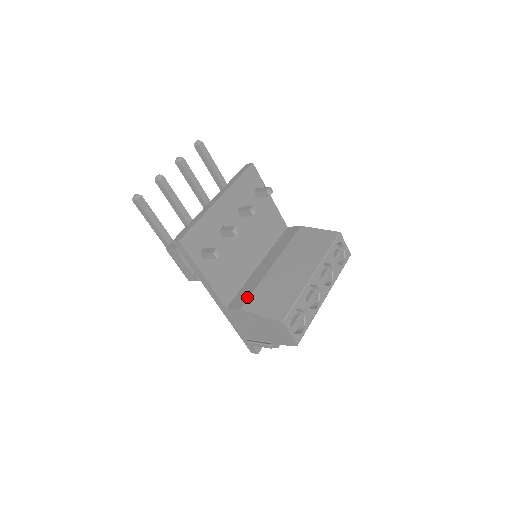
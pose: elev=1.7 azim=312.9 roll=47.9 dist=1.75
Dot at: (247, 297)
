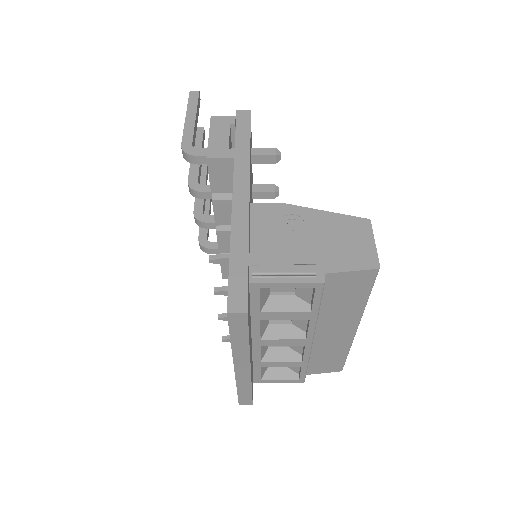
Dot at: occluded
